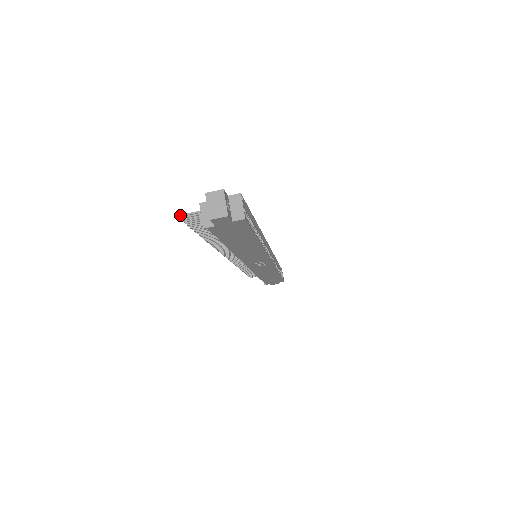
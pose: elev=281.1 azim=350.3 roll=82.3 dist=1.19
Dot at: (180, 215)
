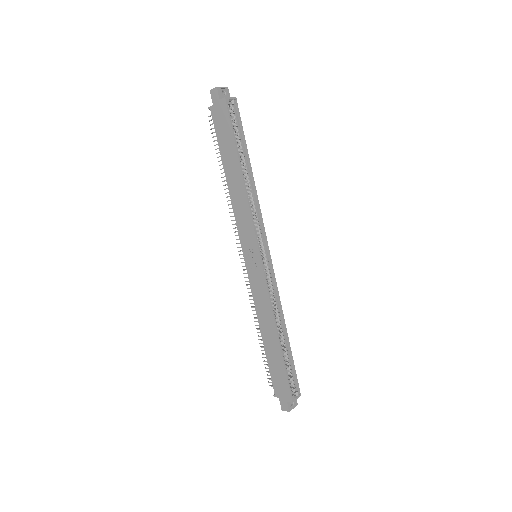
Dot at: (209, 116)
